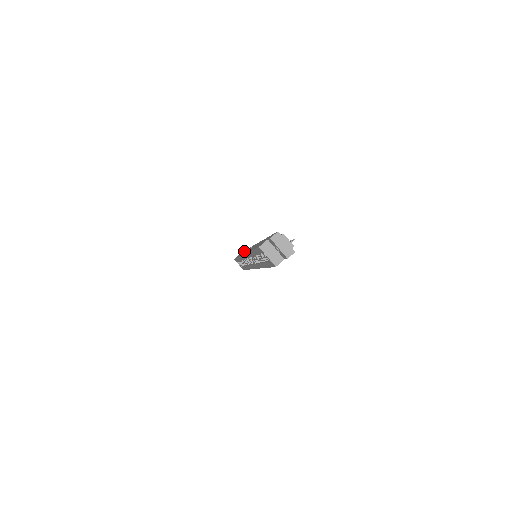
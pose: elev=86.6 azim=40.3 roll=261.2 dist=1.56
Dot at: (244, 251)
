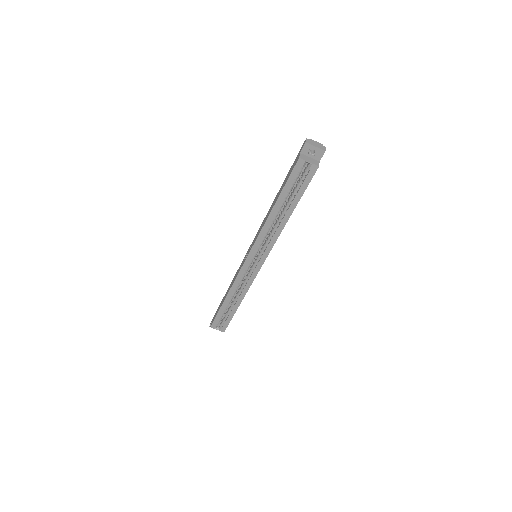
Dot at: (226, 292)
